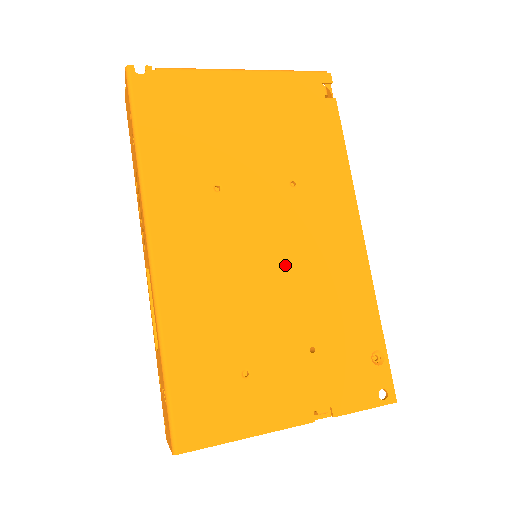
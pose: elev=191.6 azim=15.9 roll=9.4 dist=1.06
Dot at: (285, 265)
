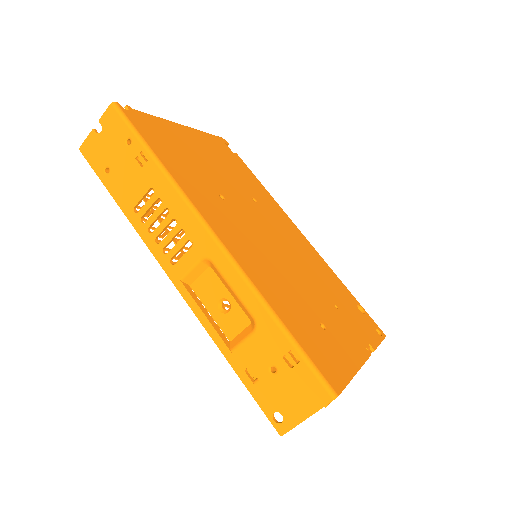
Dot at: (287, 251)
